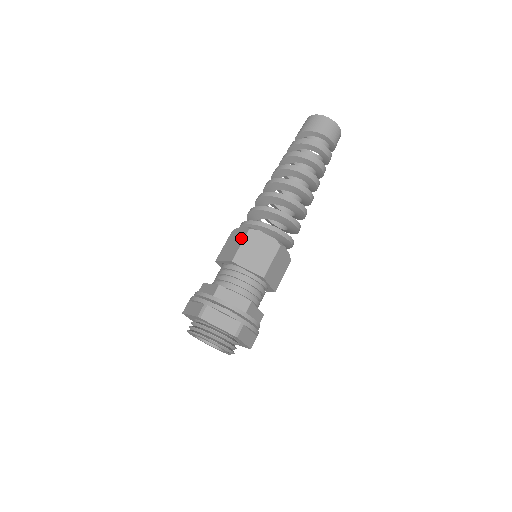
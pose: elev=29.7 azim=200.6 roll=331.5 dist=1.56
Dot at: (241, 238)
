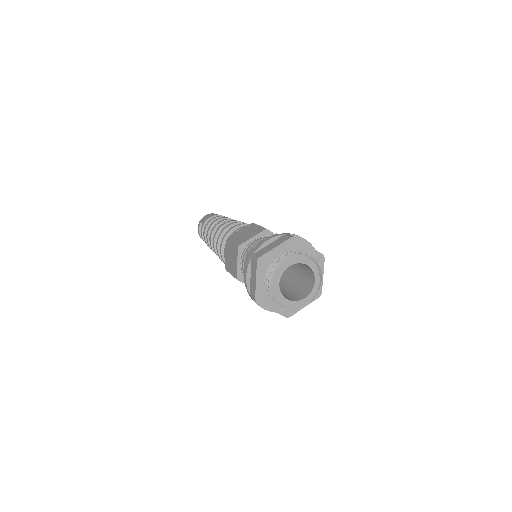
Dot at: (252, 226)
